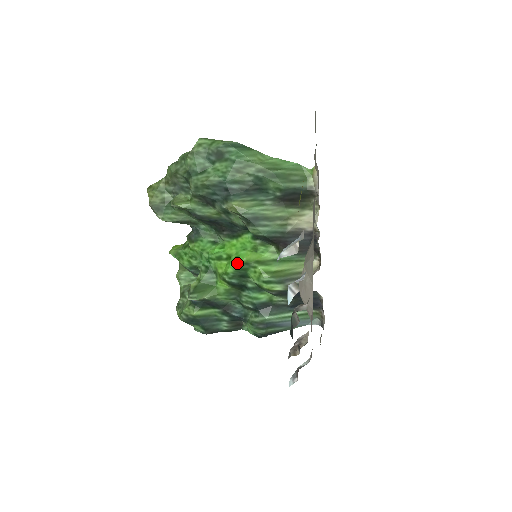
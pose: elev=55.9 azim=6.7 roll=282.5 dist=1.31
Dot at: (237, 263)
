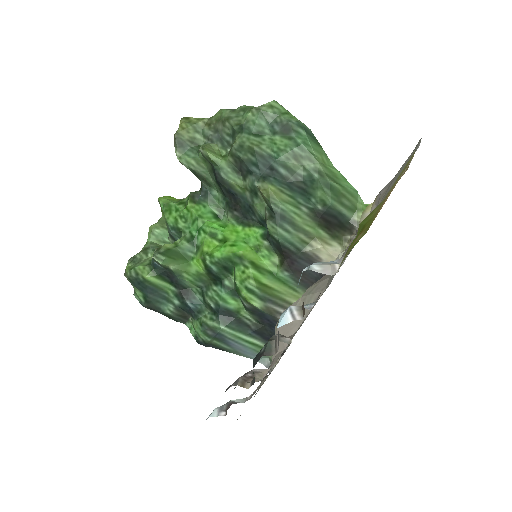
Dot at: (230, 251)
